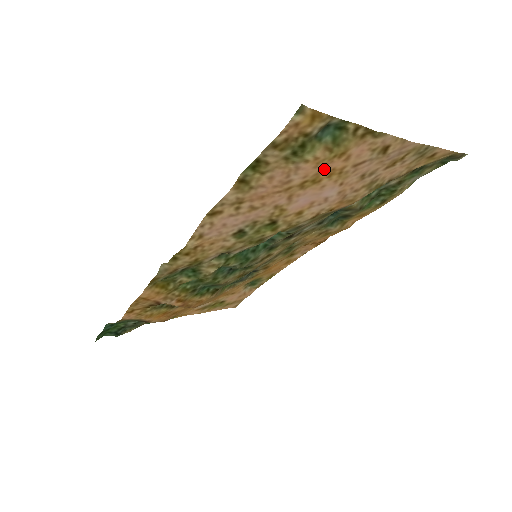
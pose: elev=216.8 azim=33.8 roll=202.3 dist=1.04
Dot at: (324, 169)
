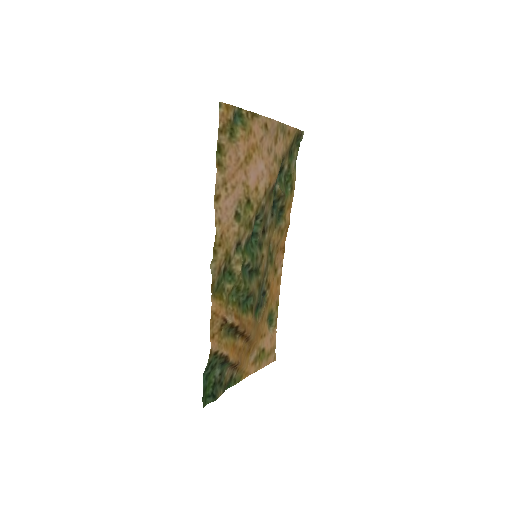
Dot at: (249, 145)
